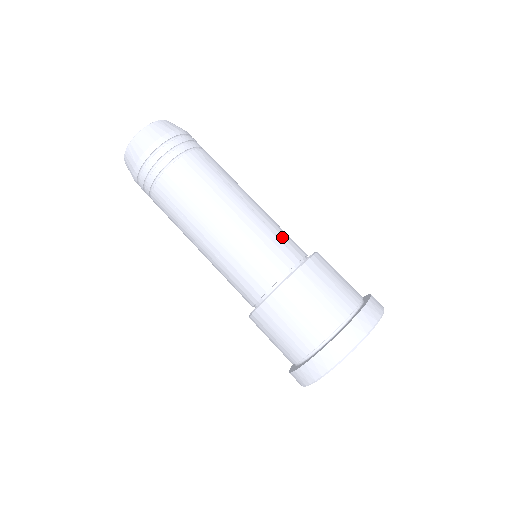
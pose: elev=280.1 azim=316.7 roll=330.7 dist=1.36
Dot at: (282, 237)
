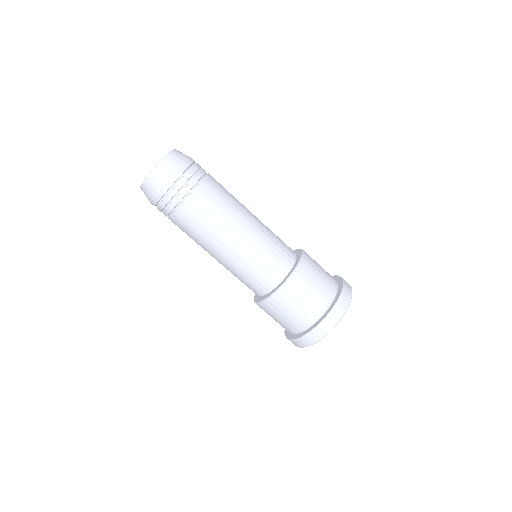
Dot at: (264, 264)
